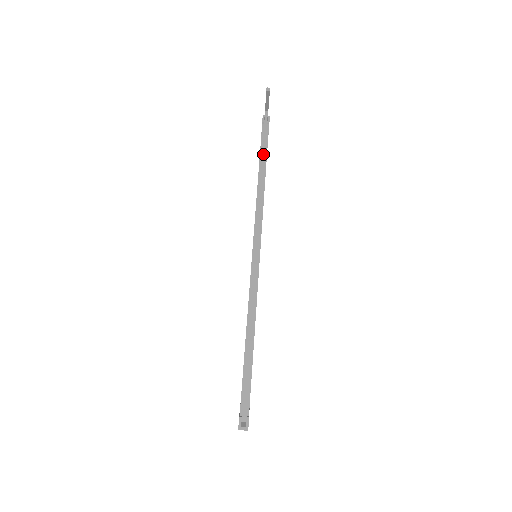
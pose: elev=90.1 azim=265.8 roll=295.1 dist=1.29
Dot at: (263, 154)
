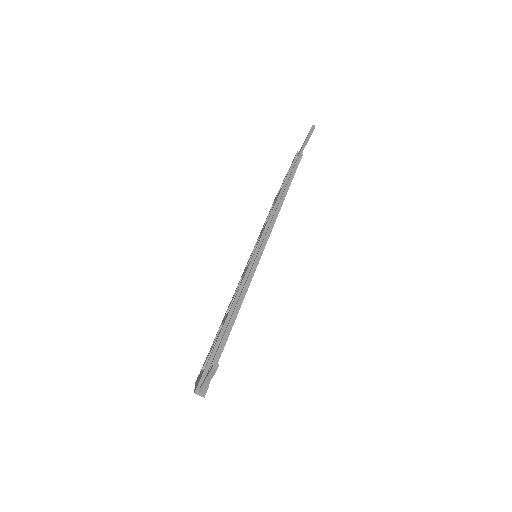
Dot at: (292, 174)
